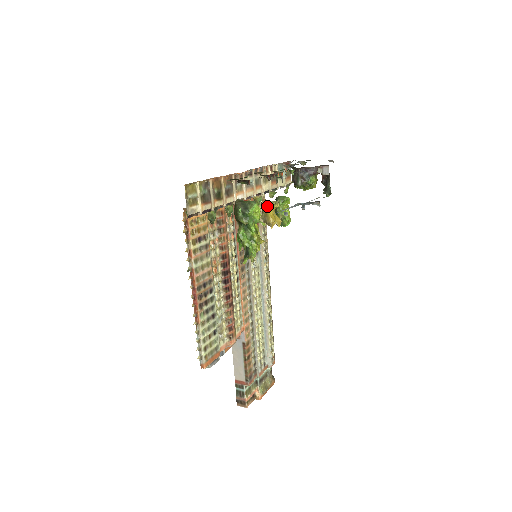
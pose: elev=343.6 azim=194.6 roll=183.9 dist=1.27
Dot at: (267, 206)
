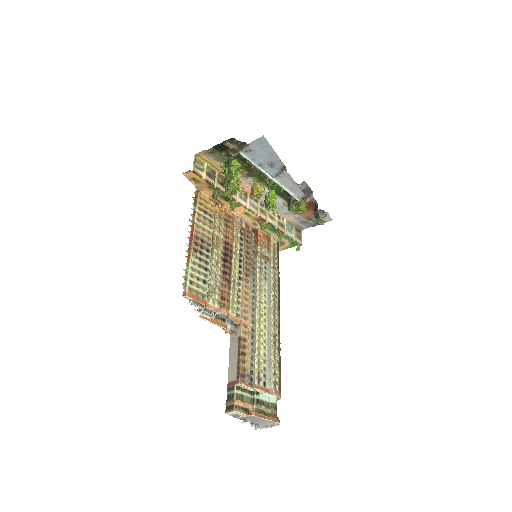
Dot at: (254, 185)
